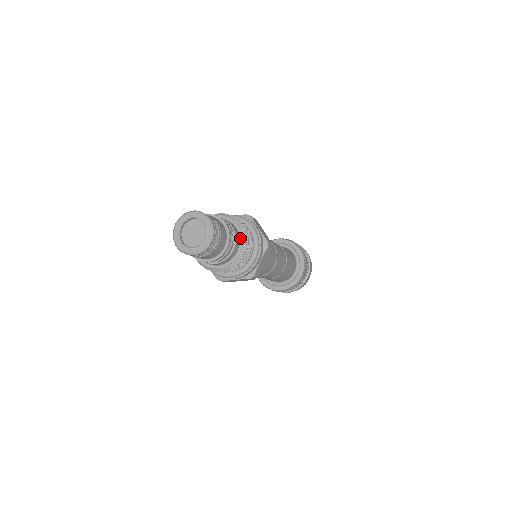
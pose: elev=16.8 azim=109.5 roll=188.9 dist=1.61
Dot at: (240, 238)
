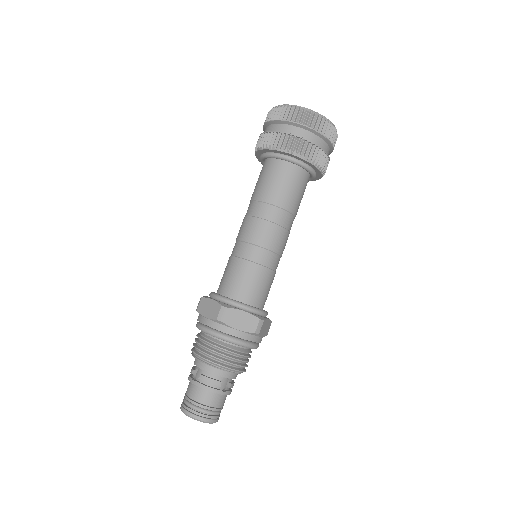
Dot at: (231, 372)
